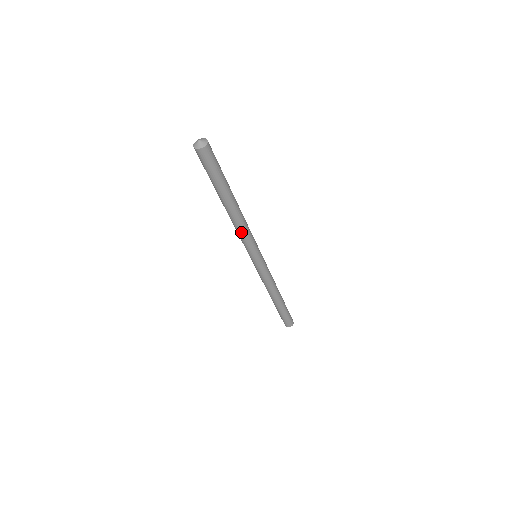
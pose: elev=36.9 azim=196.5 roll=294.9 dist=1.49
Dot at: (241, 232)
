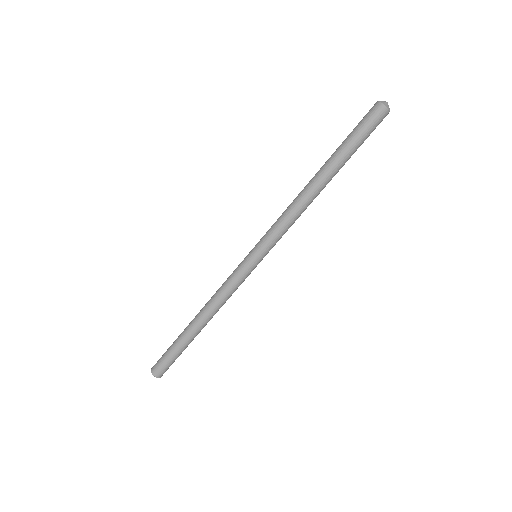
Dot at: (295, 217)
